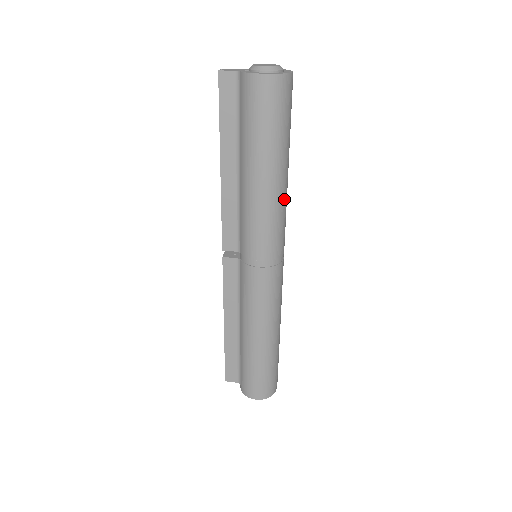
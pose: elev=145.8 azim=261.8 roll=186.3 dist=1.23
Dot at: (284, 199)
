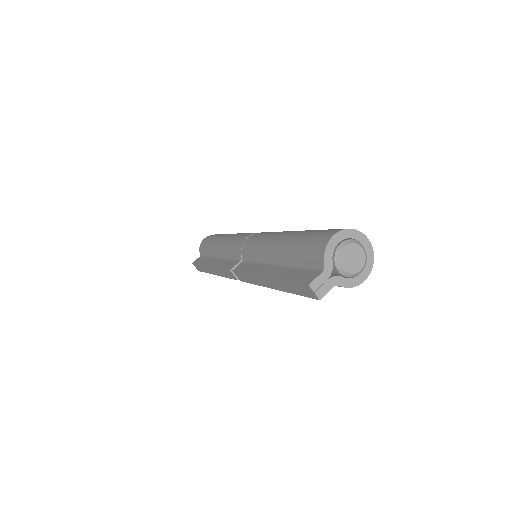
Dot at: occluded
